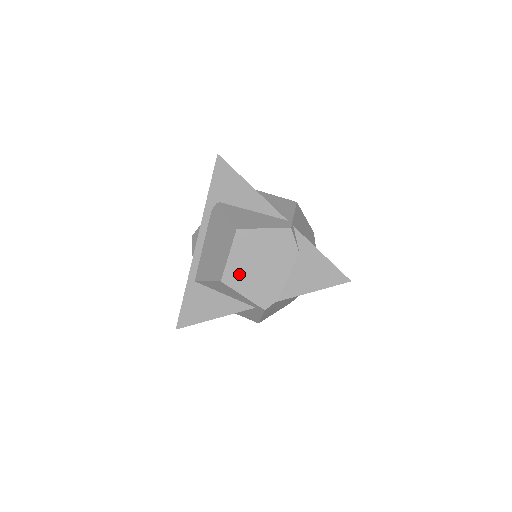
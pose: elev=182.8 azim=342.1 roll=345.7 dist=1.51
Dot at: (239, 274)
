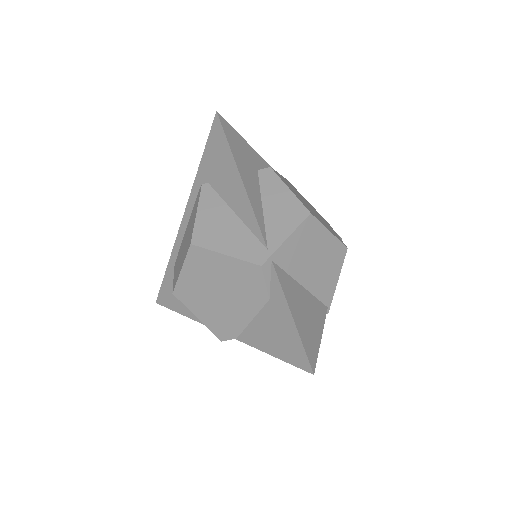
Dot at: (193, 294)
